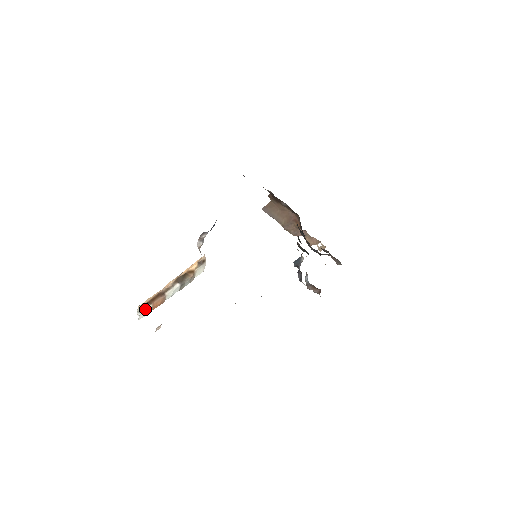
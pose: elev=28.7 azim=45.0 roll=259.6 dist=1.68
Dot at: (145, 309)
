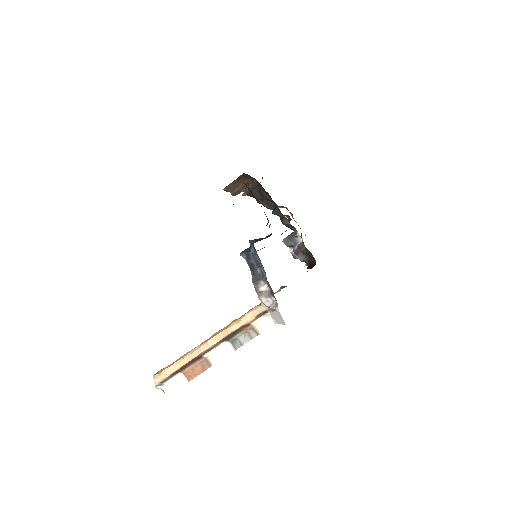
Dot at: (170, 380)
